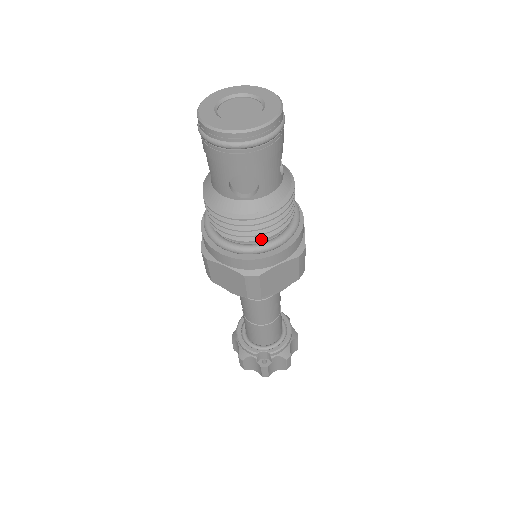
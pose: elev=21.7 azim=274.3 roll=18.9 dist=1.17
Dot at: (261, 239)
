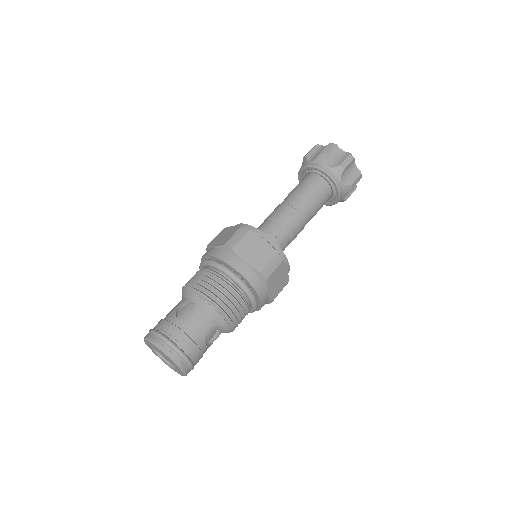
Dot at: occluded
